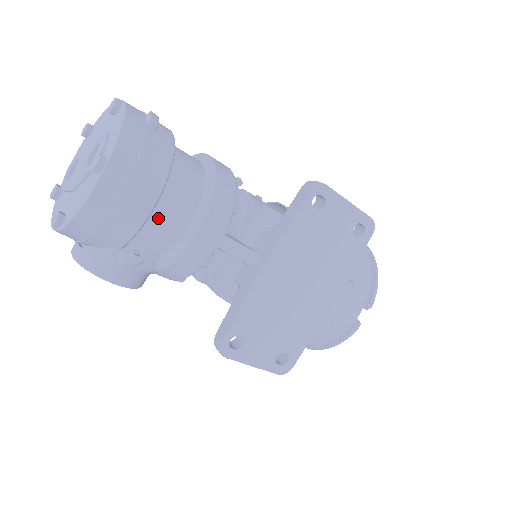
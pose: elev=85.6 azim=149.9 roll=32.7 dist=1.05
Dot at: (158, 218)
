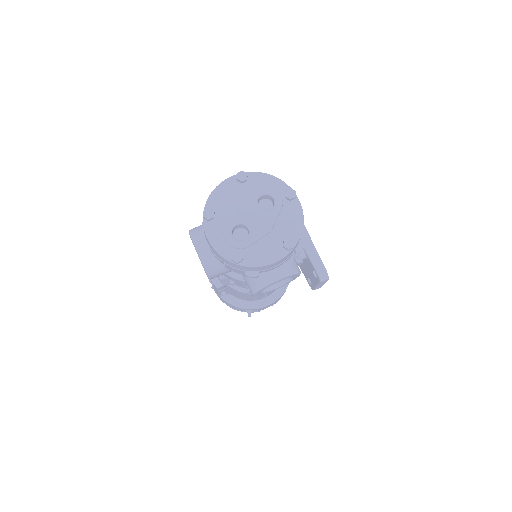
Dot at: occluded
